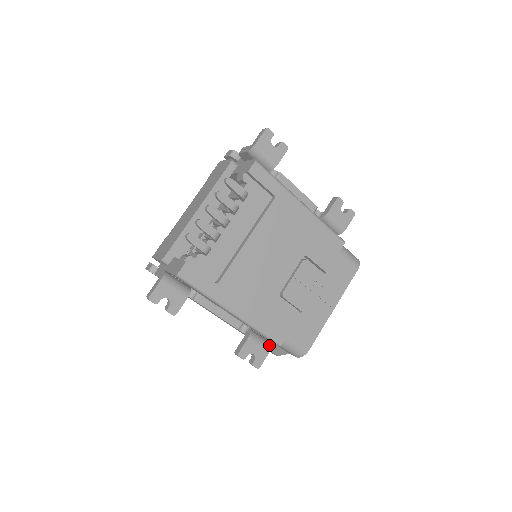
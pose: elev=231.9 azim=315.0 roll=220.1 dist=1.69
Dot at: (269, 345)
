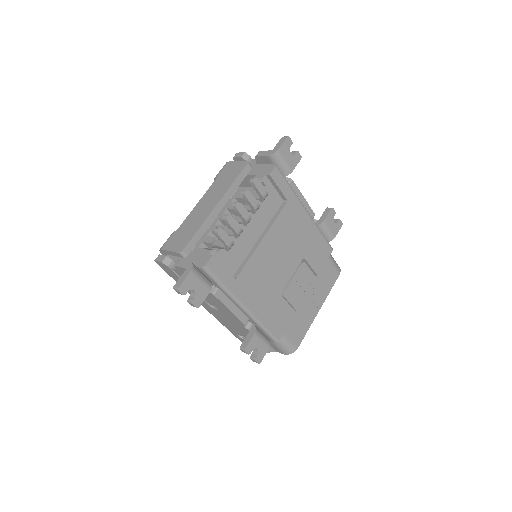
Dot at: (269, 341)
